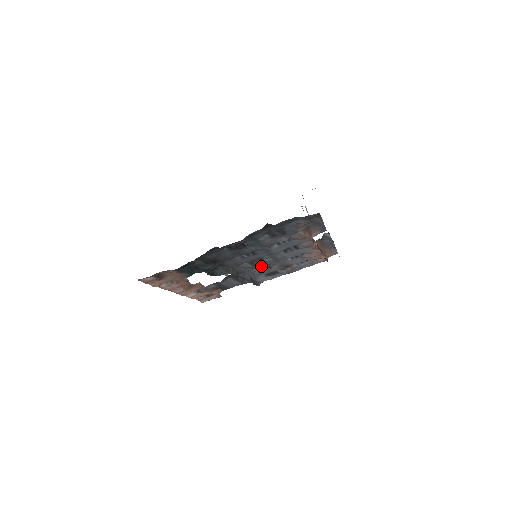
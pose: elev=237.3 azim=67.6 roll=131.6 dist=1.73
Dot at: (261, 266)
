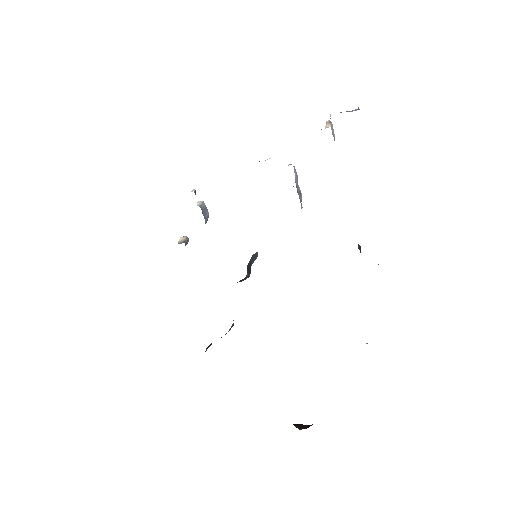
Dot at: occluded
